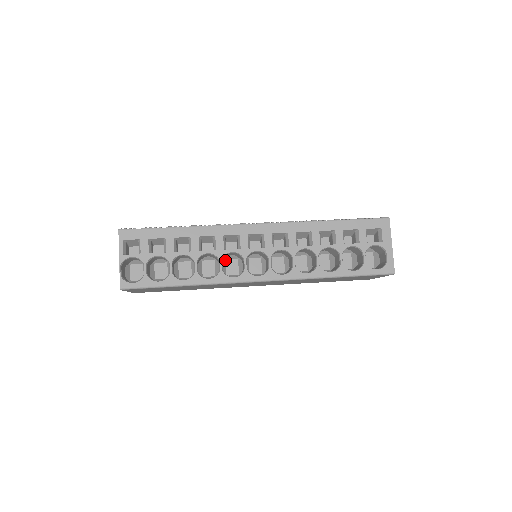
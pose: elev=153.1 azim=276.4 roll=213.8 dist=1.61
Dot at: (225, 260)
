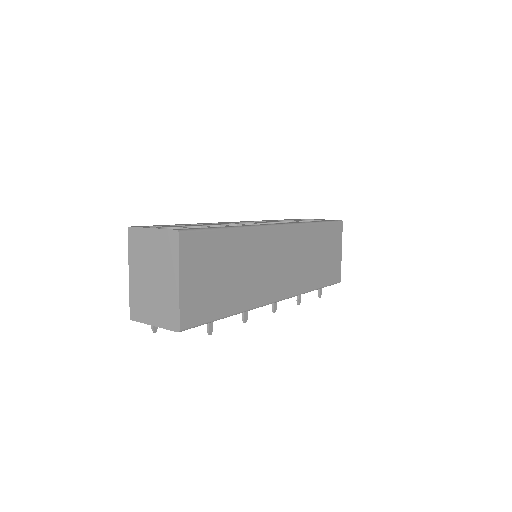
Dot at: occluded
